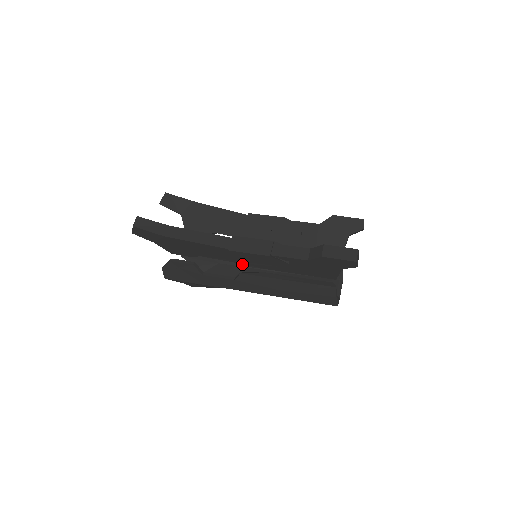
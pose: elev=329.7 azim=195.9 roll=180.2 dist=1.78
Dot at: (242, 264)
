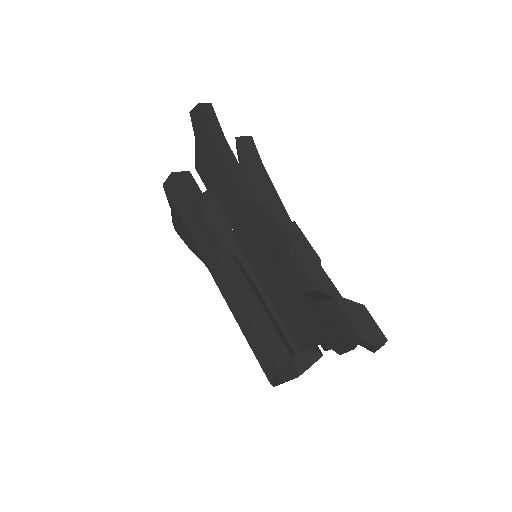
Dot at: (238, 240)
